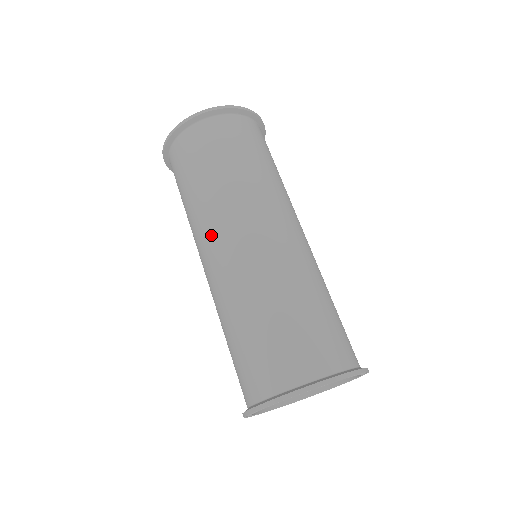
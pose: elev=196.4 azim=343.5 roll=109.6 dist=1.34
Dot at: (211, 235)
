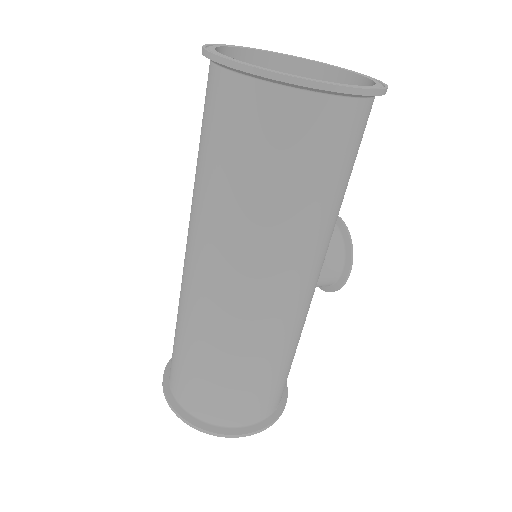
Dot at: occluded
